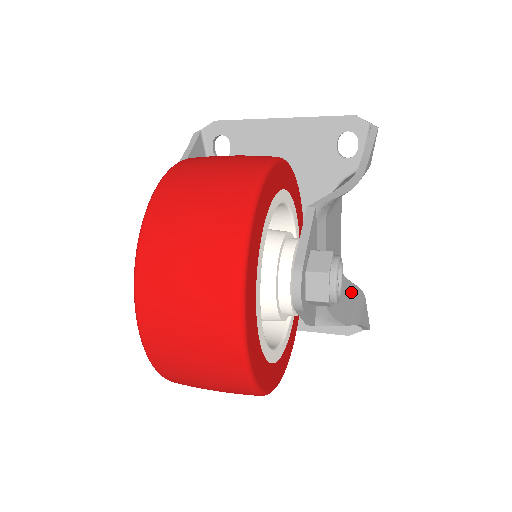
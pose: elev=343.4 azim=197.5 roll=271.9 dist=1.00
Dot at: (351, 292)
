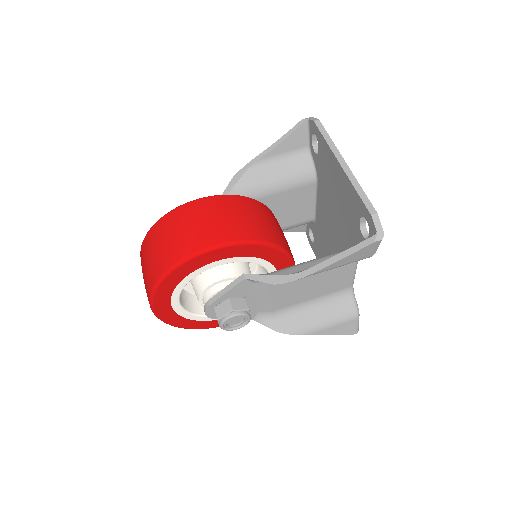
Dot at: (334, 310)
